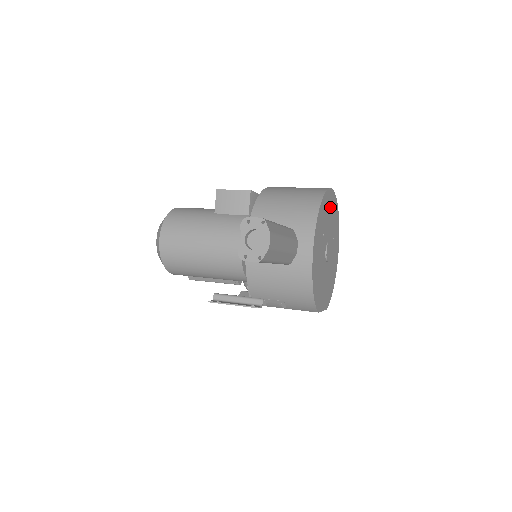
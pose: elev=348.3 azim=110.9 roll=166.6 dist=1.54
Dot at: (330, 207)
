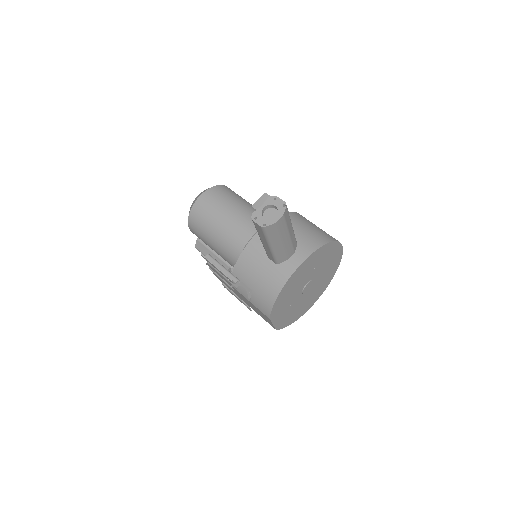
Dot at: (332, 258)
